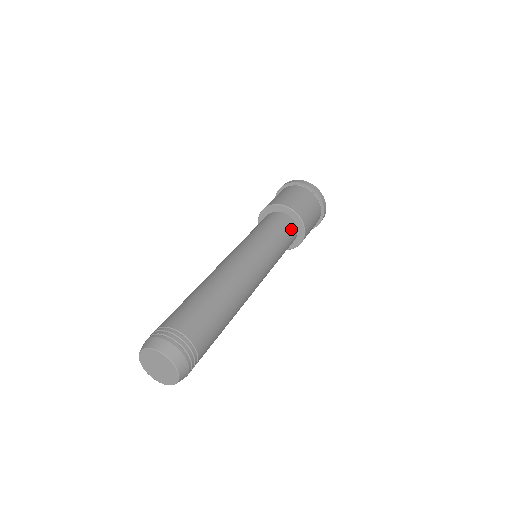
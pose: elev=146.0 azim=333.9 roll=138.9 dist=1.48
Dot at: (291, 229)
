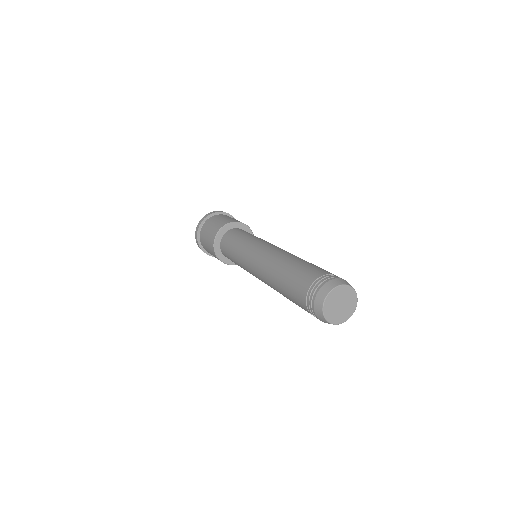
Dot at: occluded
